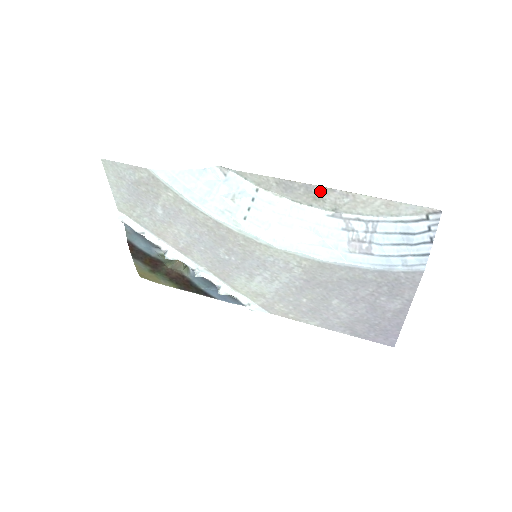
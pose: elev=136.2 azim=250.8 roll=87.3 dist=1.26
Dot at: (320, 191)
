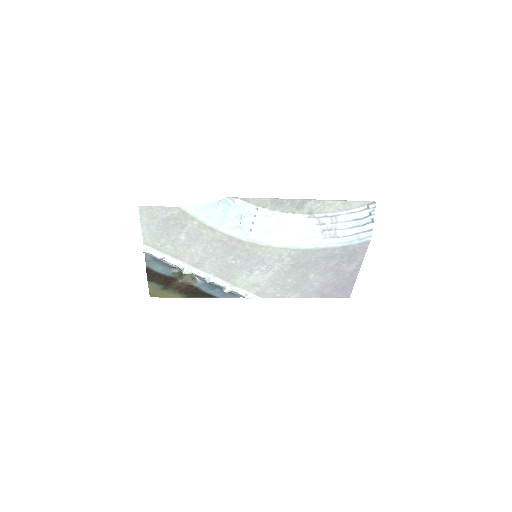
Dot at: (301, 202)
